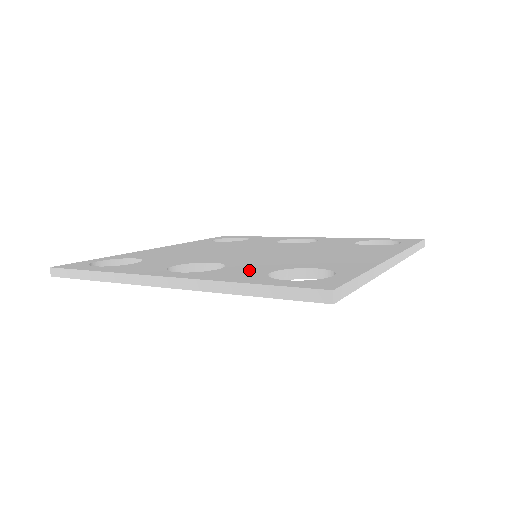
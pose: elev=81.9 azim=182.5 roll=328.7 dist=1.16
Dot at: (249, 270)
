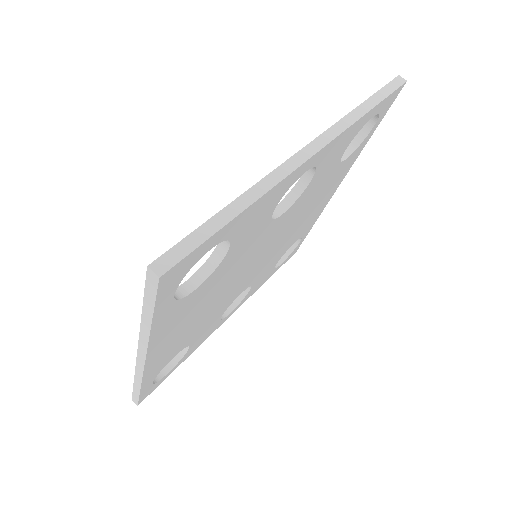
Dot at: occluded
